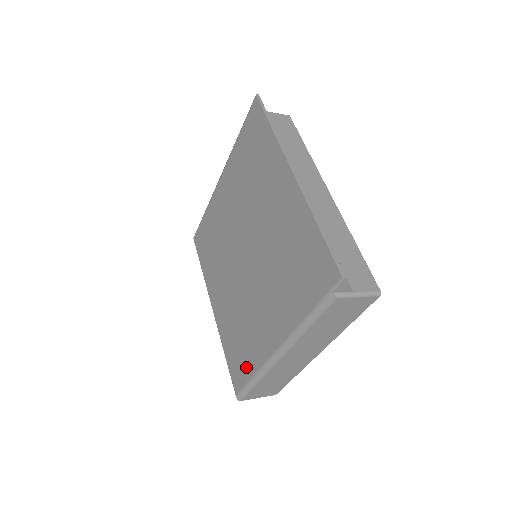
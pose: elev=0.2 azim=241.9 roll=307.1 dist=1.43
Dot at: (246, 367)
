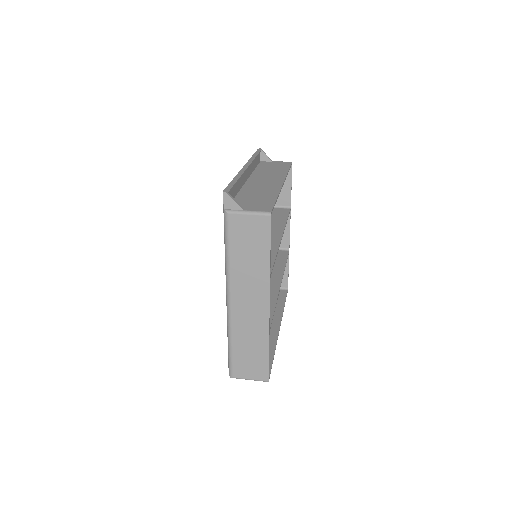
Dot at: occluded
